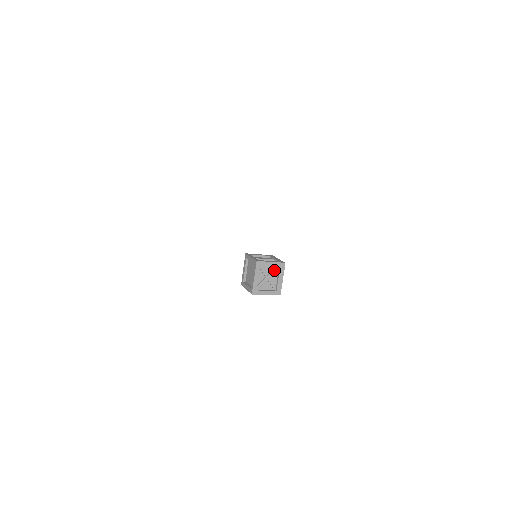
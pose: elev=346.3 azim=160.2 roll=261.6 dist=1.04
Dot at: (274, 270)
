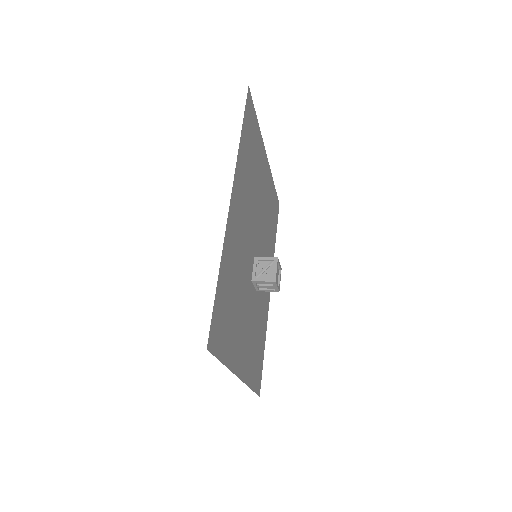
Dot at: (269, 263)
